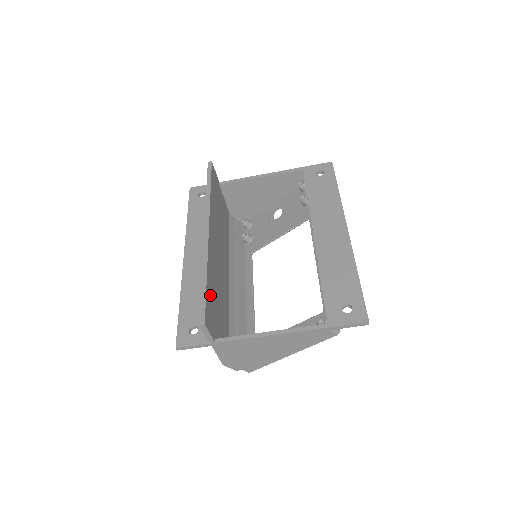
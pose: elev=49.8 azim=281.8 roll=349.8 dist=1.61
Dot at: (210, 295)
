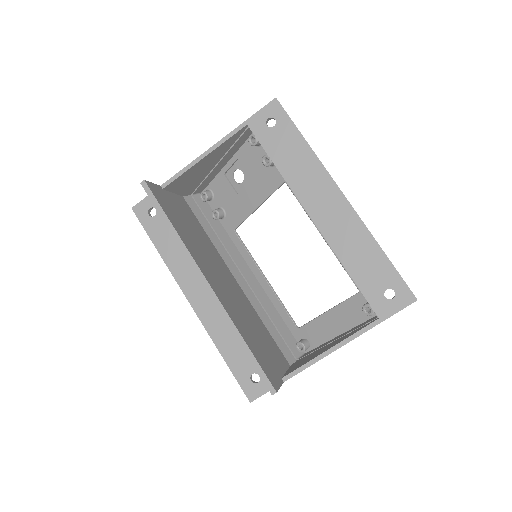
Dot at: (255, 349)
